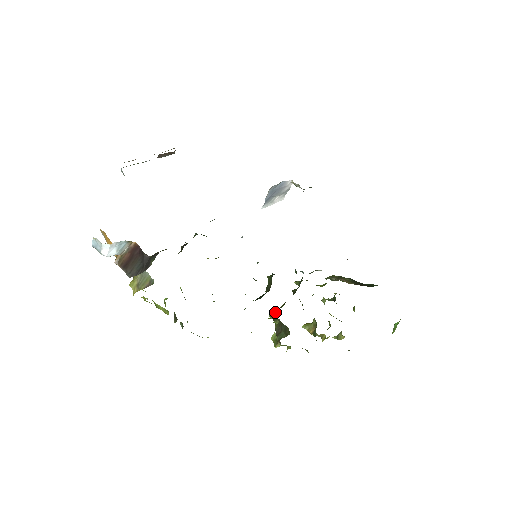
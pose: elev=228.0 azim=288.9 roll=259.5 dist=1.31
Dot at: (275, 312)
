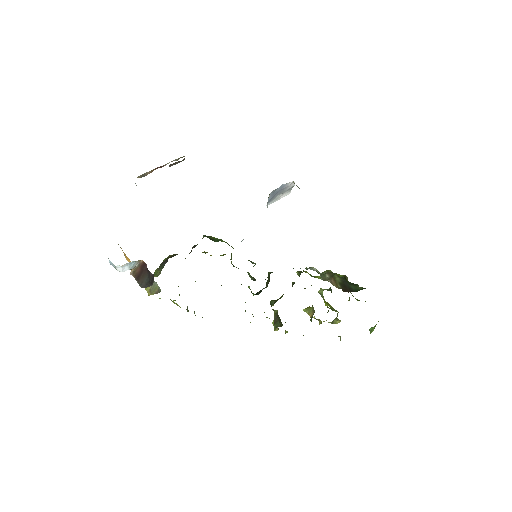
Dot at: (273, 303)
